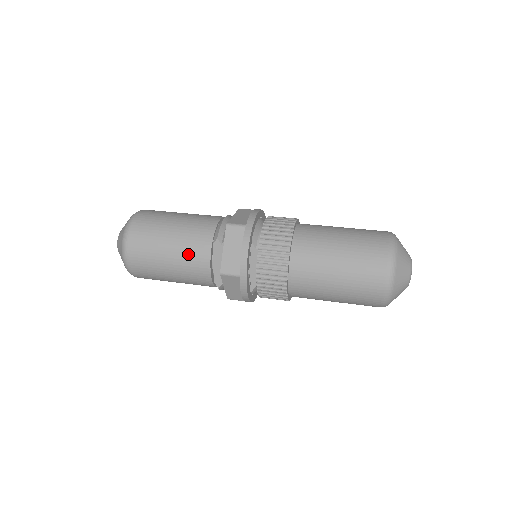
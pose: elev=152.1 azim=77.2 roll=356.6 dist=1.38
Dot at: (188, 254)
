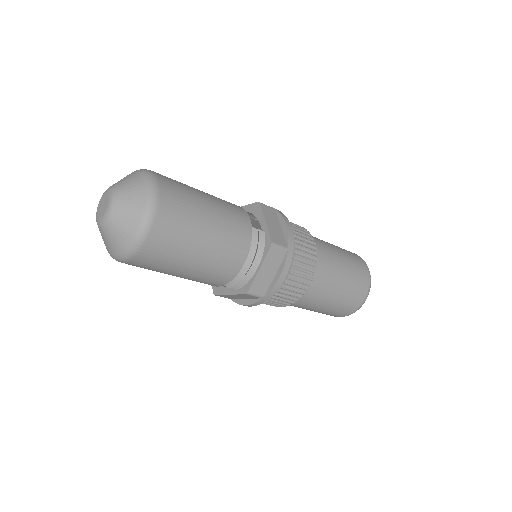
Dot at: occluded
